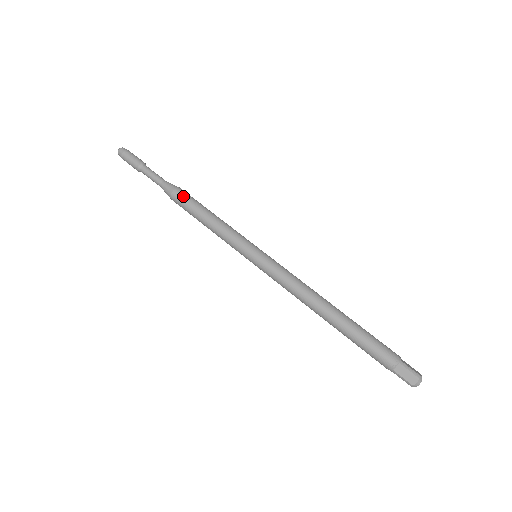
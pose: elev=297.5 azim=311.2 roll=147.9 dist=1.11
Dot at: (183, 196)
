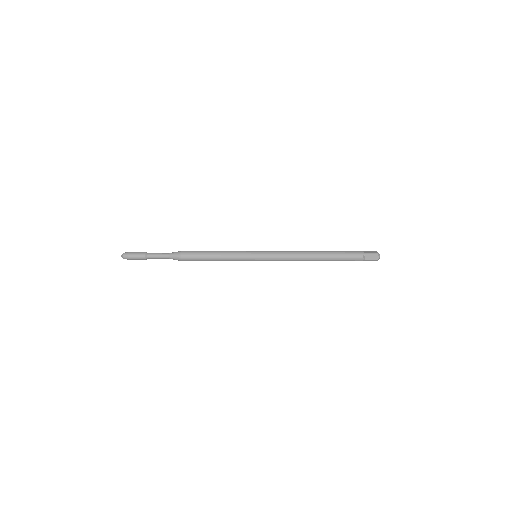
Dot at: (190, 251)
